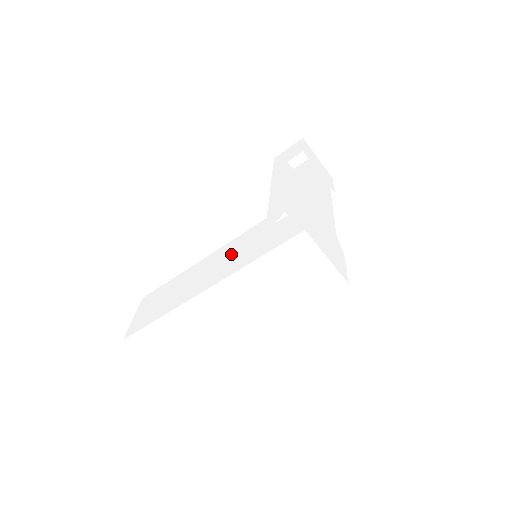
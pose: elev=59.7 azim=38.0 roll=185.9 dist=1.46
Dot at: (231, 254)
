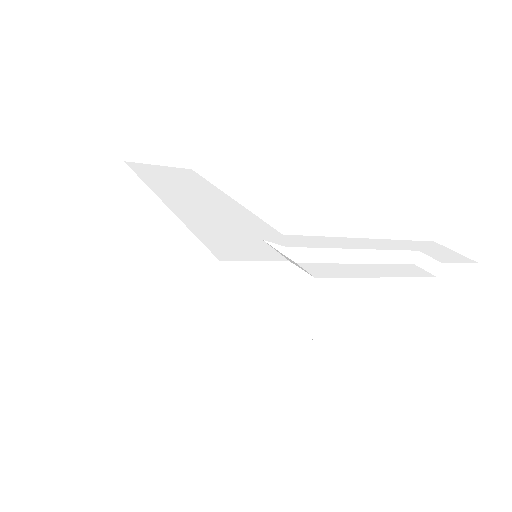
Dot at: (220, 212)
